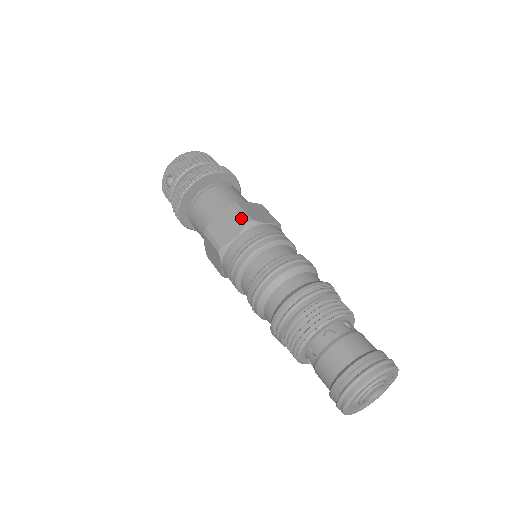
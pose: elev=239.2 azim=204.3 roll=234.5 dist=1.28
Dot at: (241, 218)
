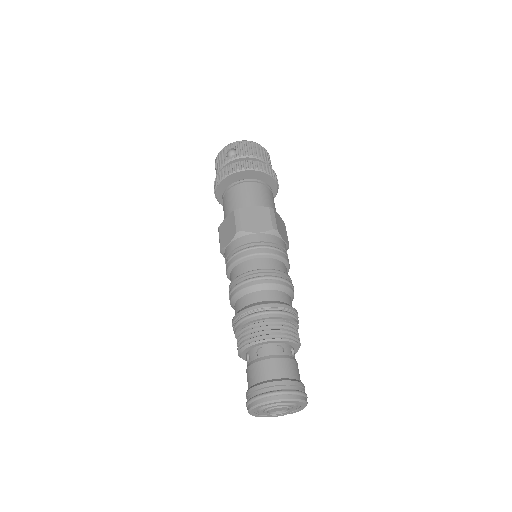
Dot at: (271, 222)
